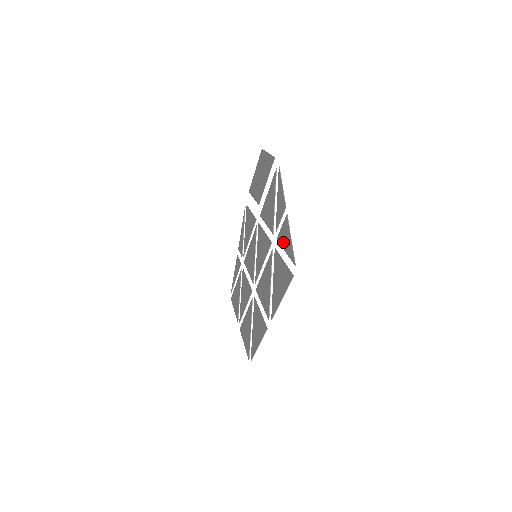
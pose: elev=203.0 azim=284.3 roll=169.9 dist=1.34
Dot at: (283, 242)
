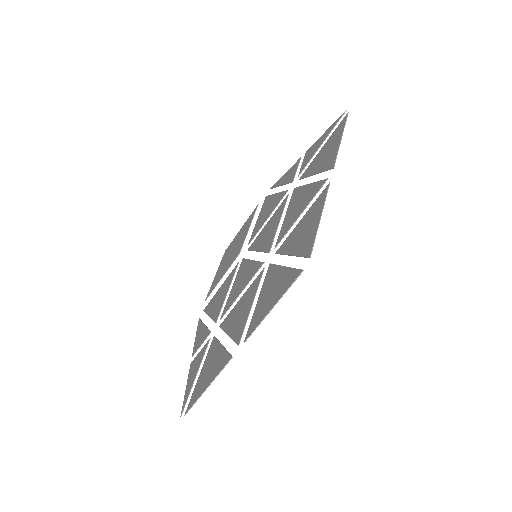
Dot at: (313, 152)
